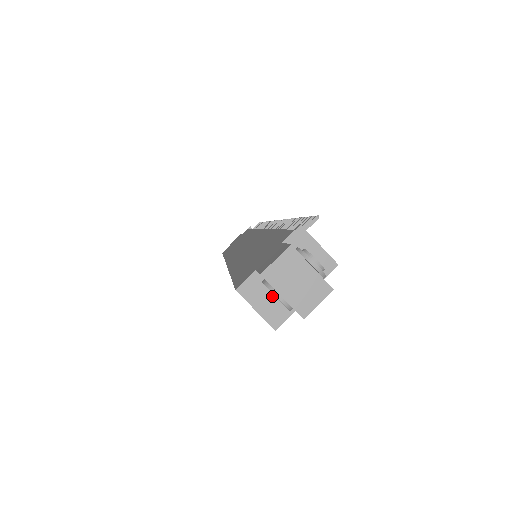
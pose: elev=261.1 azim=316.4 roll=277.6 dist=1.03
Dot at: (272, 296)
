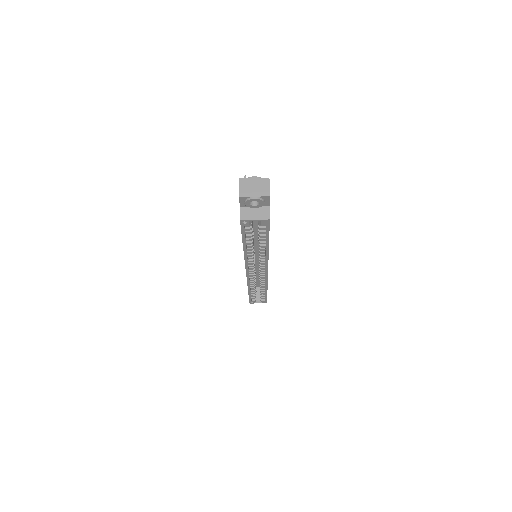
Dot at: (255, 209)
